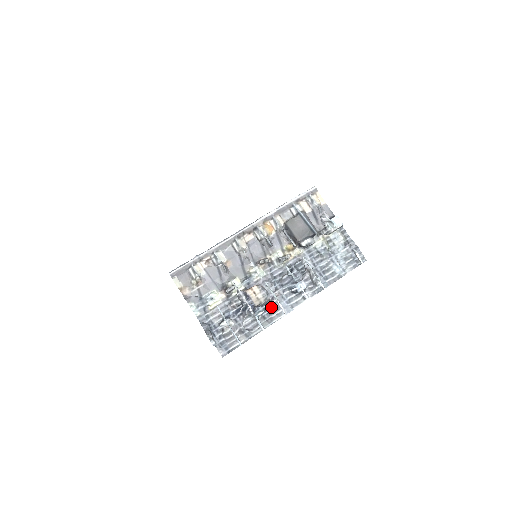
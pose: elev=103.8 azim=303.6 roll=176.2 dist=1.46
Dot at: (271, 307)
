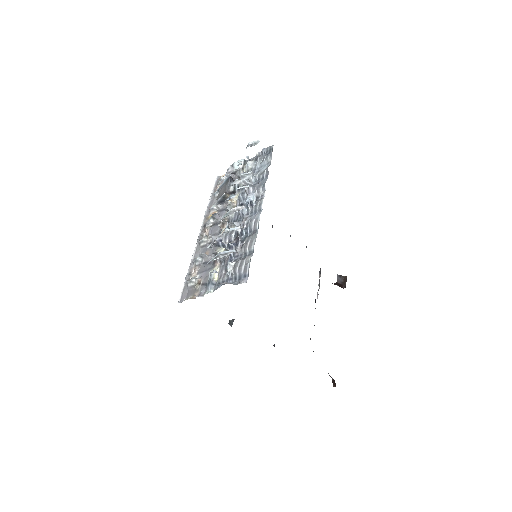
Dot at: (247, 227)
